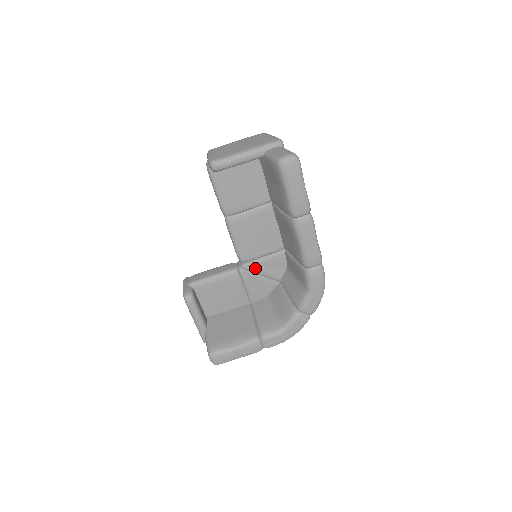
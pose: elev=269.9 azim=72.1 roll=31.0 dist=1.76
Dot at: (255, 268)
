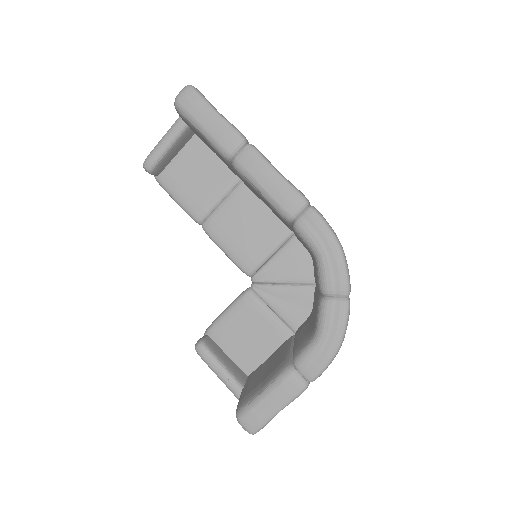
Dot at: (268, 276)
